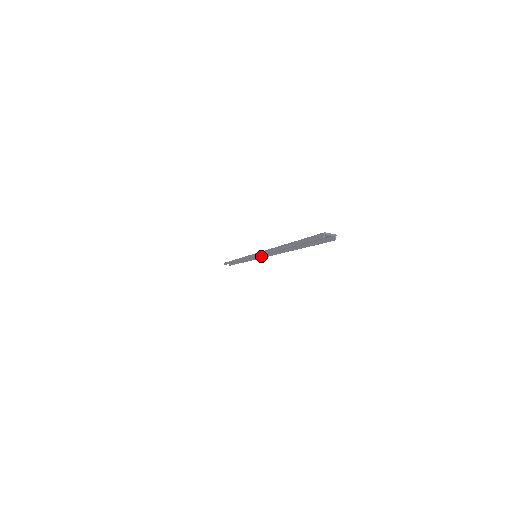
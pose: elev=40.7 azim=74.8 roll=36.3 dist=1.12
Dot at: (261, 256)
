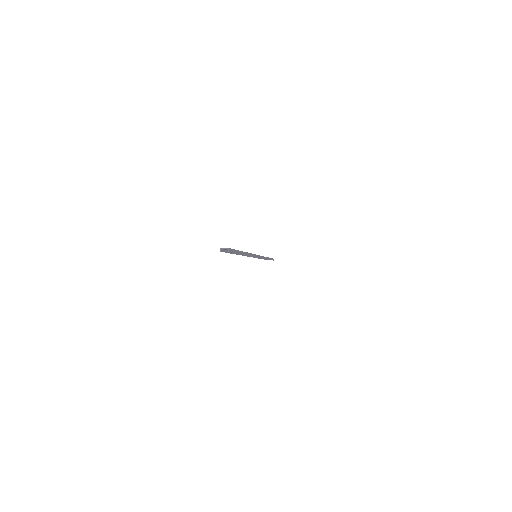
Dot at: (257, 256)
